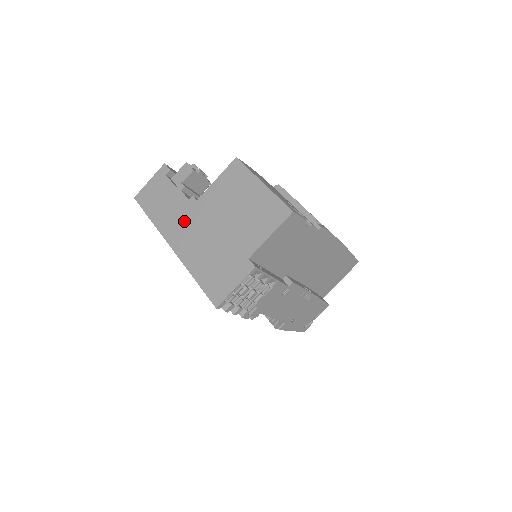
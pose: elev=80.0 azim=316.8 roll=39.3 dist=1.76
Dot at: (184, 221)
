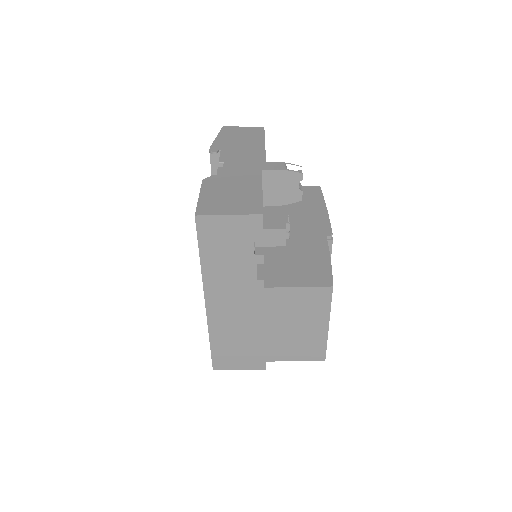
Dot at: (236, 294)
